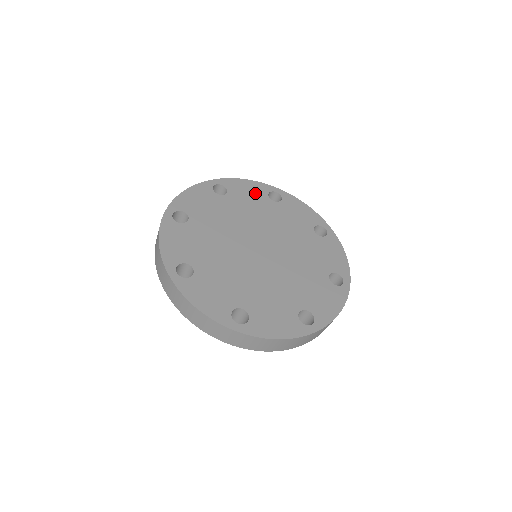
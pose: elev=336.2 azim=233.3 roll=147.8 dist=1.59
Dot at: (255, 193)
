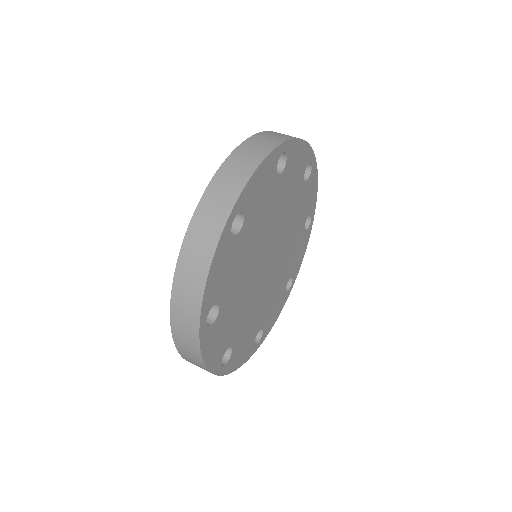
Dot at: (267, 183)
